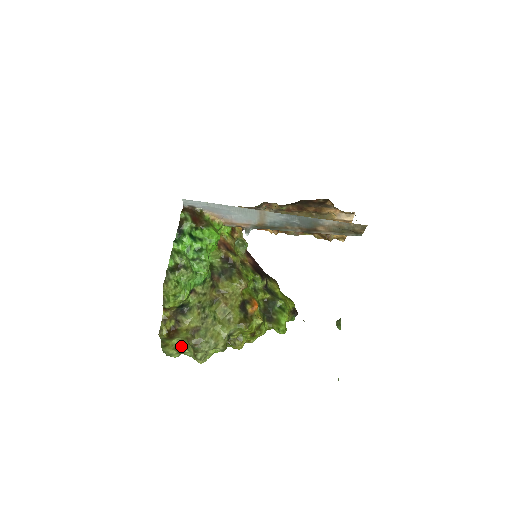
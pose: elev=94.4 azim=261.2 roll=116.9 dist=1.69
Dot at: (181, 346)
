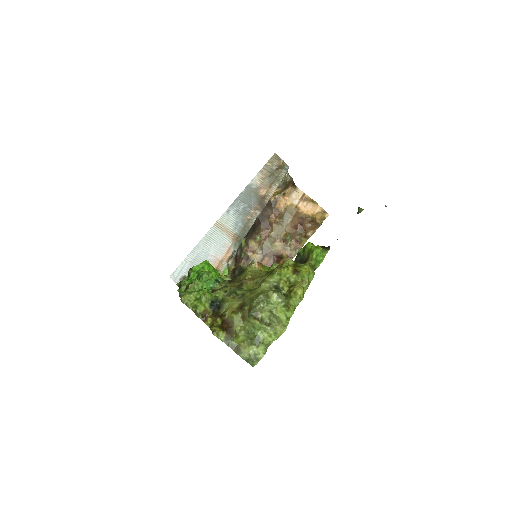
Dot at: (250, 335)
